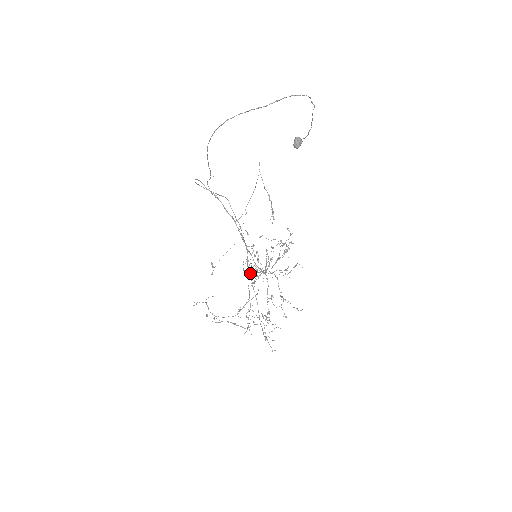
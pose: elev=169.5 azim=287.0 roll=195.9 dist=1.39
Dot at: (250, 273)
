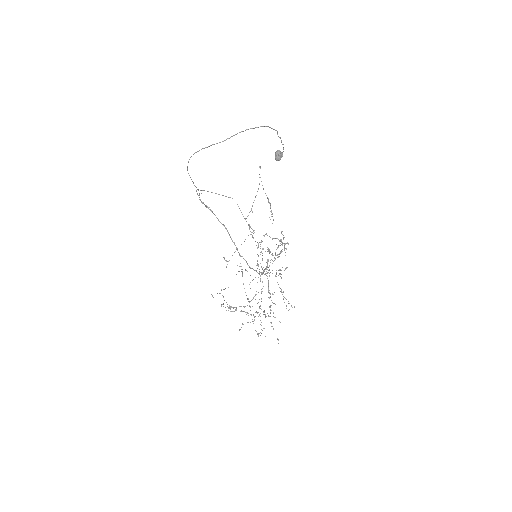
Dot at: occluded
